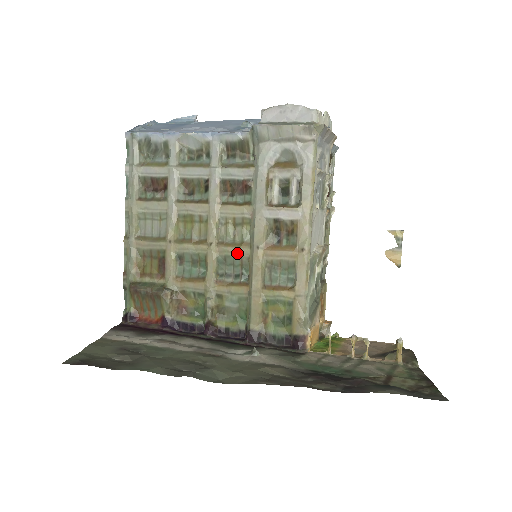
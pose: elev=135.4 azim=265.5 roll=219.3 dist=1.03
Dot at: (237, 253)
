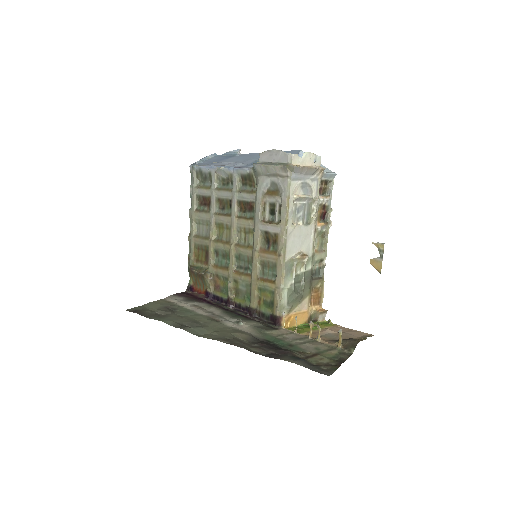
Dot at: (245, 253)
